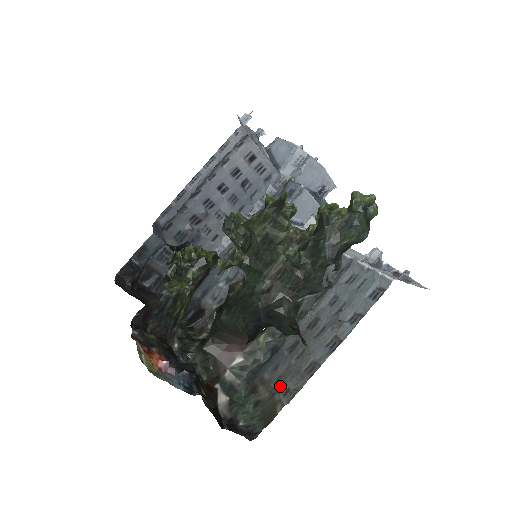
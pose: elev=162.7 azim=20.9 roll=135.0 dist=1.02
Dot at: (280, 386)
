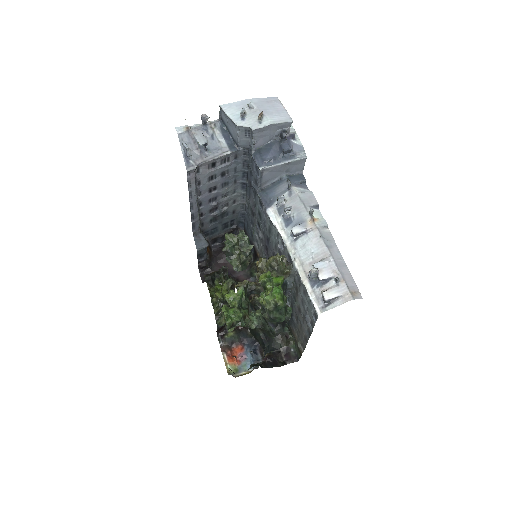
Dot at: (299, 339)
